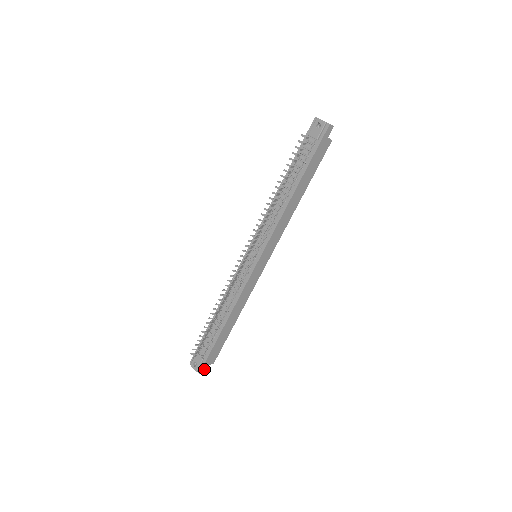
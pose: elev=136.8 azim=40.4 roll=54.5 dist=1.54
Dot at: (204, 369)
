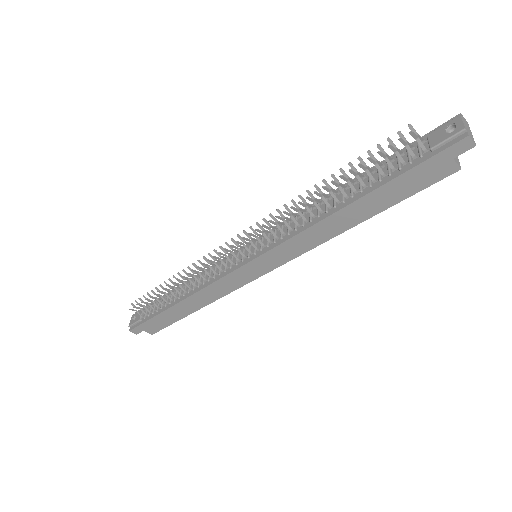
Dot at: (137, 331)
